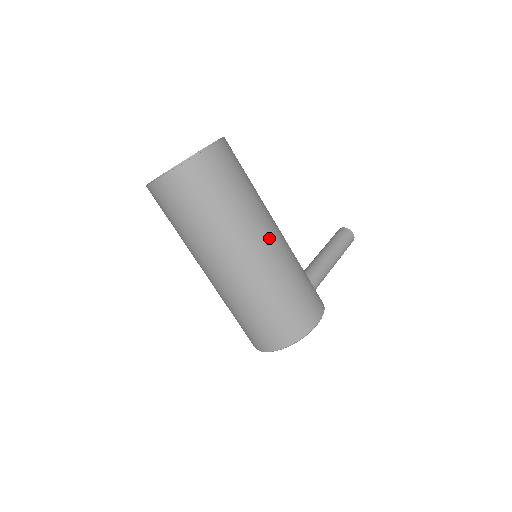
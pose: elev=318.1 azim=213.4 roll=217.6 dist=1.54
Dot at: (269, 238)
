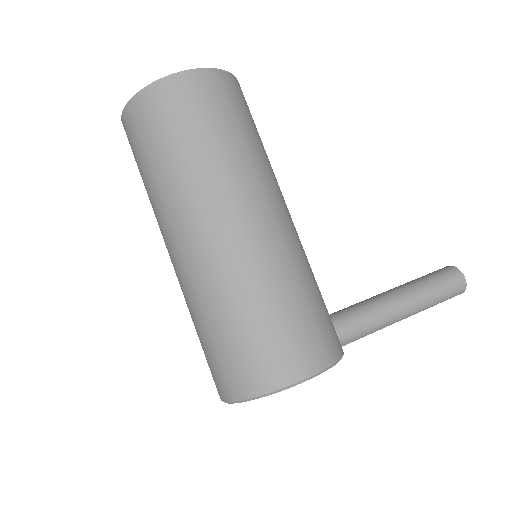
Dot at: (247, 216)
